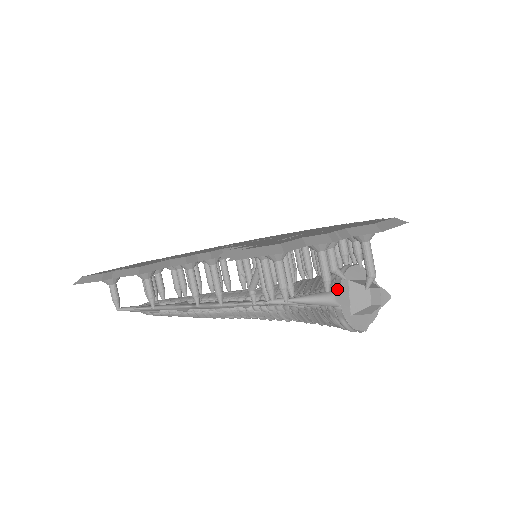
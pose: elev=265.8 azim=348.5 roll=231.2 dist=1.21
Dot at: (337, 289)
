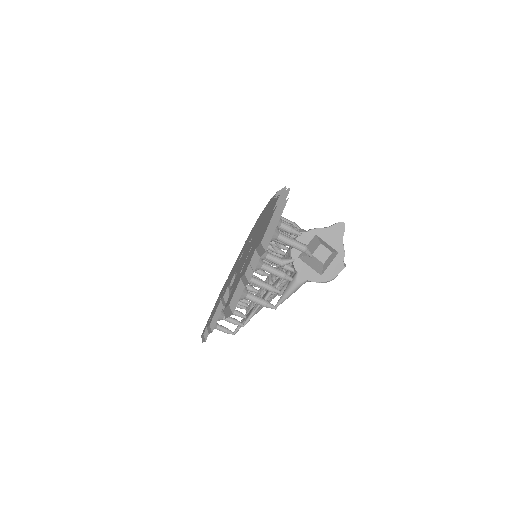
Dot at: (296, 272)
